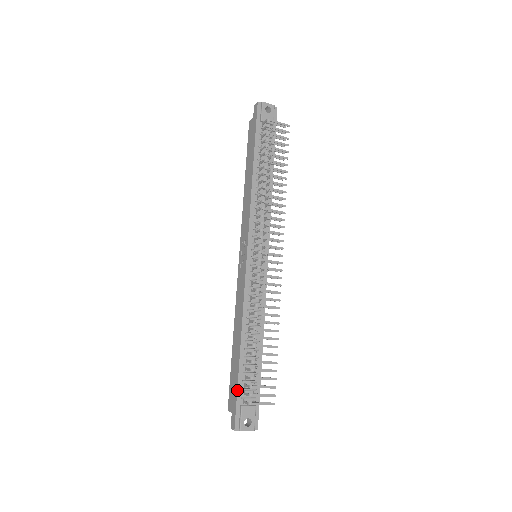
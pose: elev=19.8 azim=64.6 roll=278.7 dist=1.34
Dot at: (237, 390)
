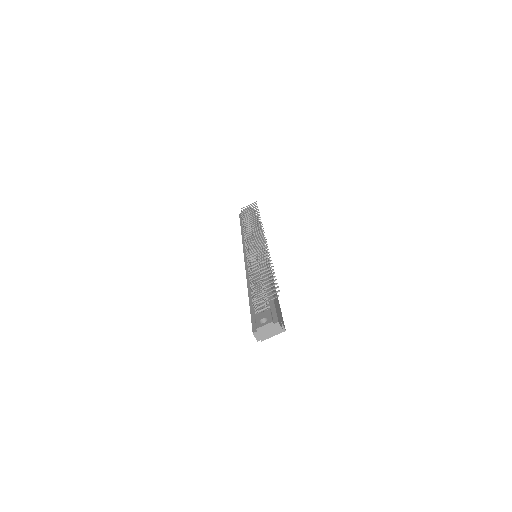
Dot at: (250, 312)
